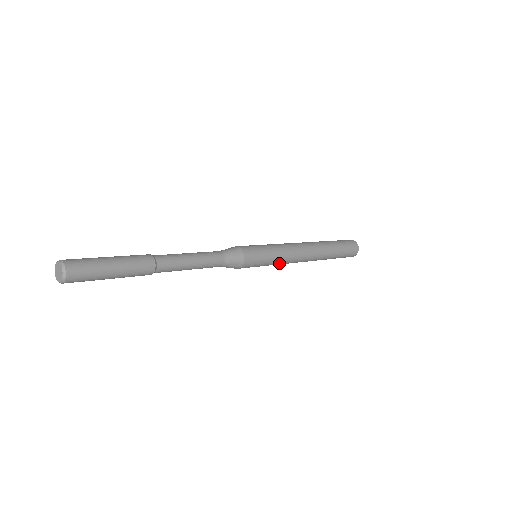
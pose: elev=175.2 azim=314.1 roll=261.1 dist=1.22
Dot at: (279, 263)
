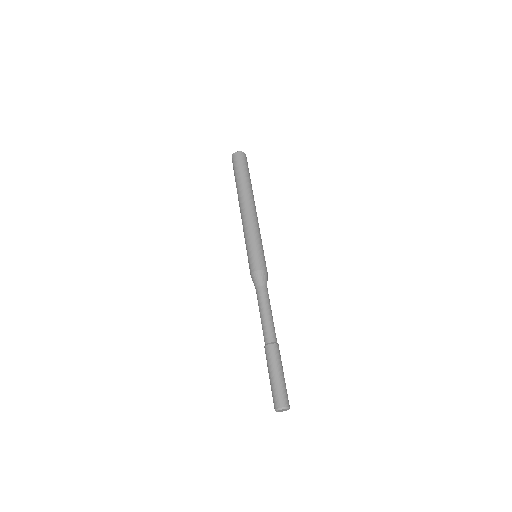
Dot at: occluded
